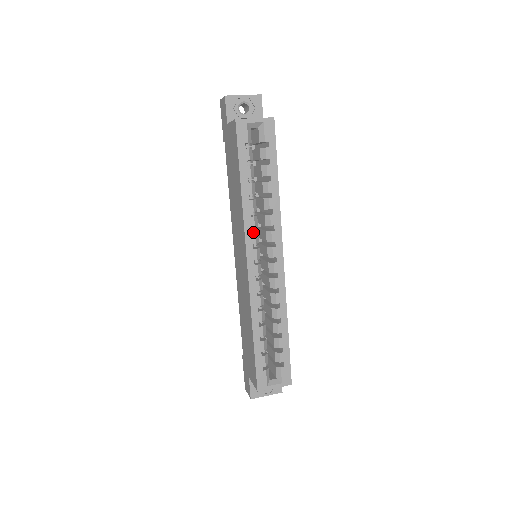
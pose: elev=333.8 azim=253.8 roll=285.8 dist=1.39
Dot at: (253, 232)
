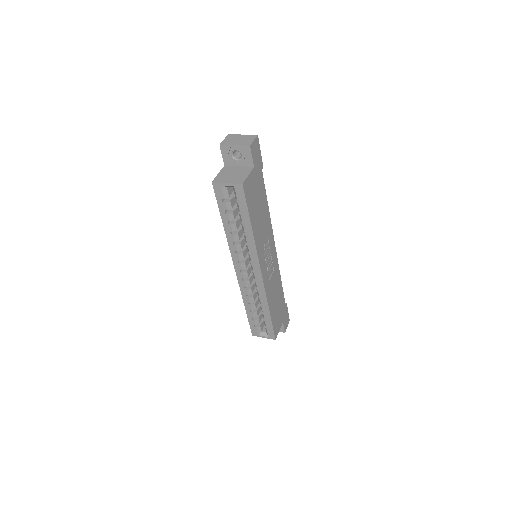
Dot at: (238, 252)
